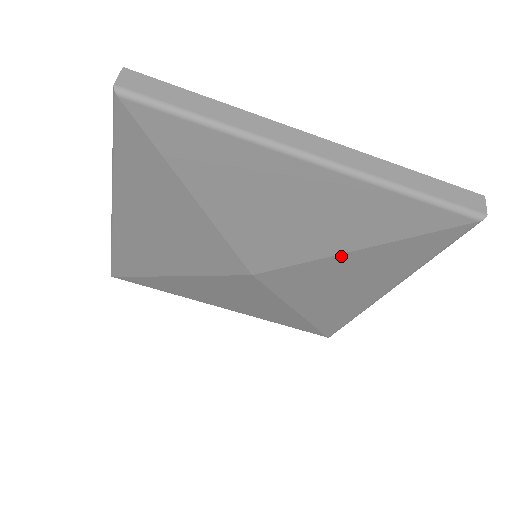
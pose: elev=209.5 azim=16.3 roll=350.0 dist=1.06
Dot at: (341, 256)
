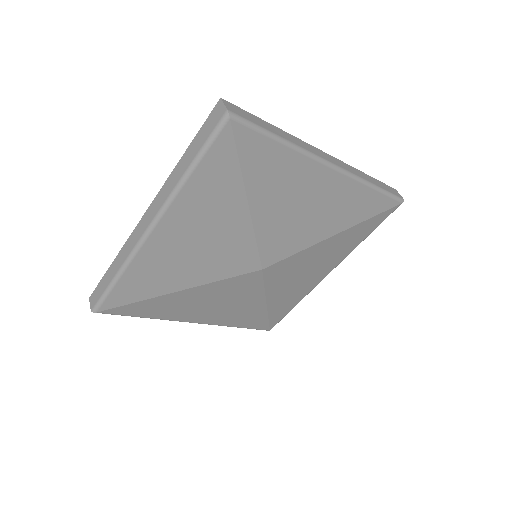
Dot at: (325, 241)
